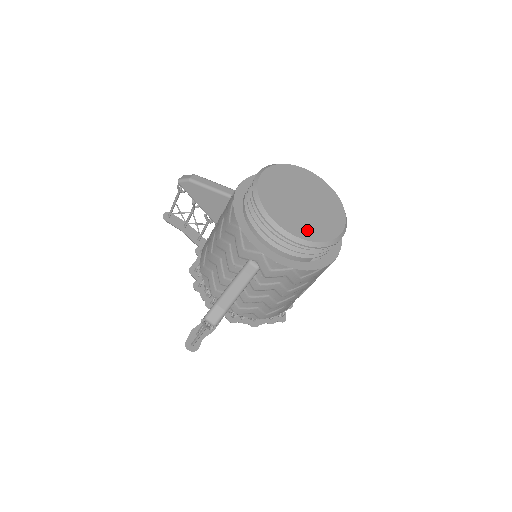
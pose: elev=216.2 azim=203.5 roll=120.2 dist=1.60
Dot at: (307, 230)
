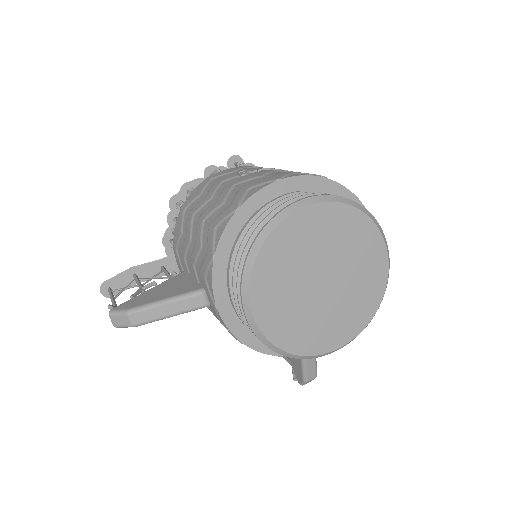
Dot at: (359, 311)
